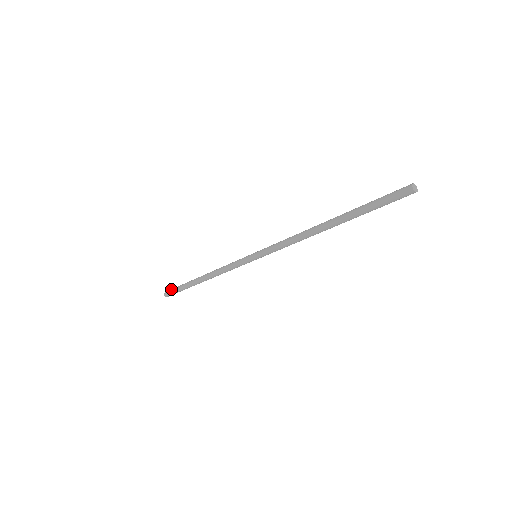
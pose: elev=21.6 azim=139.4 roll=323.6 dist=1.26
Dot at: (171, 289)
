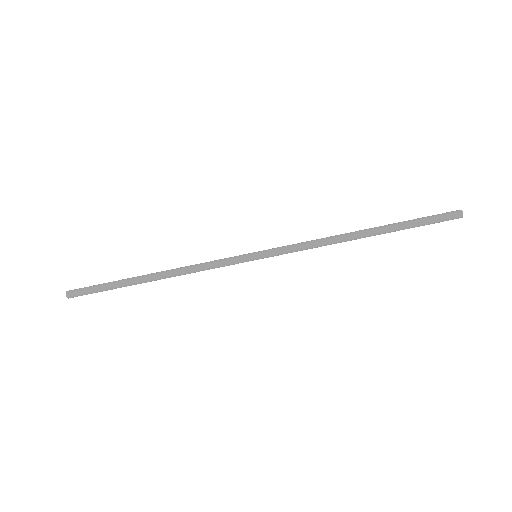
Dot at: (86, 287)
